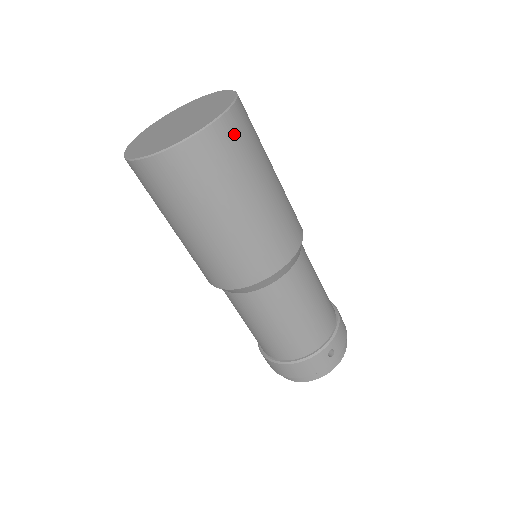
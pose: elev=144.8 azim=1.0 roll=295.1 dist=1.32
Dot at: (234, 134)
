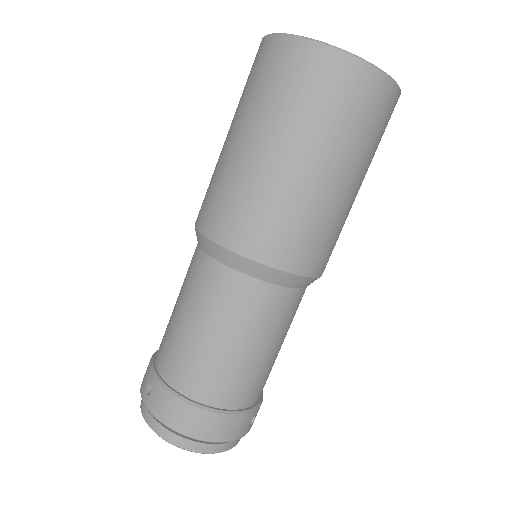
Dot at: occluded
